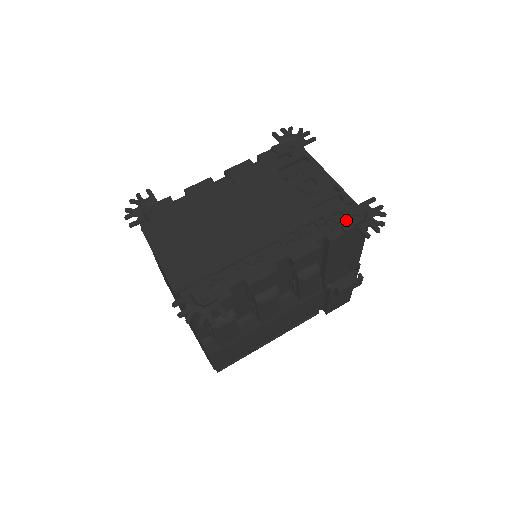
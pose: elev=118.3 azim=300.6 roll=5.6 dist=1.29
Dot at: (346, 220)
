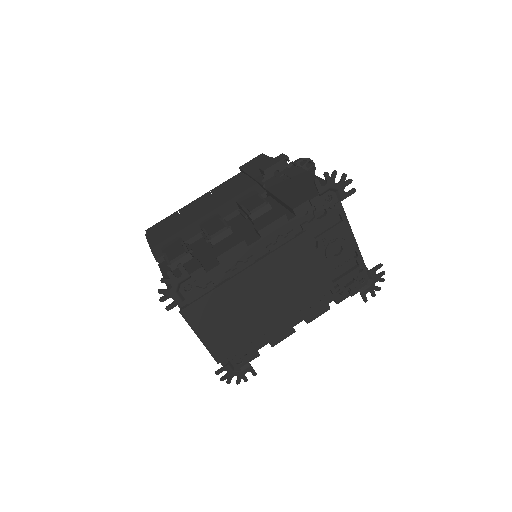
Dot at: (355, 286)
